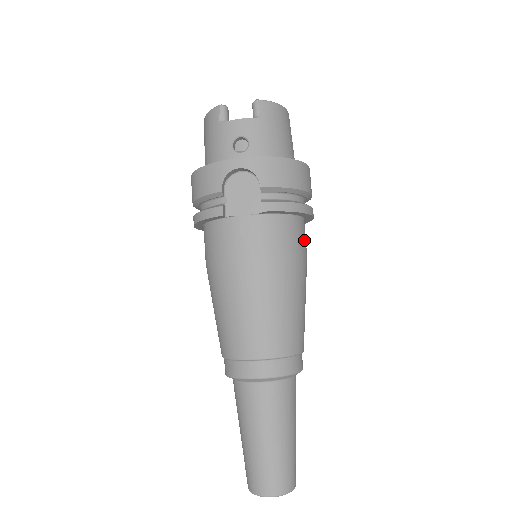
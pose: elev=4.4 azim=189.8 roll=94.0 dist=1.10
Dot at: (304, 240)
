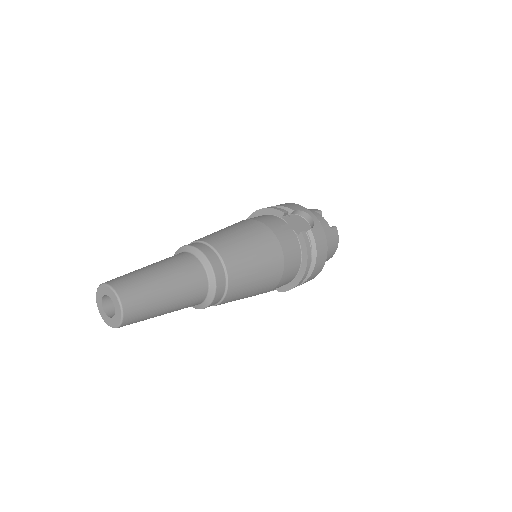
Dot at: (287, 277)
